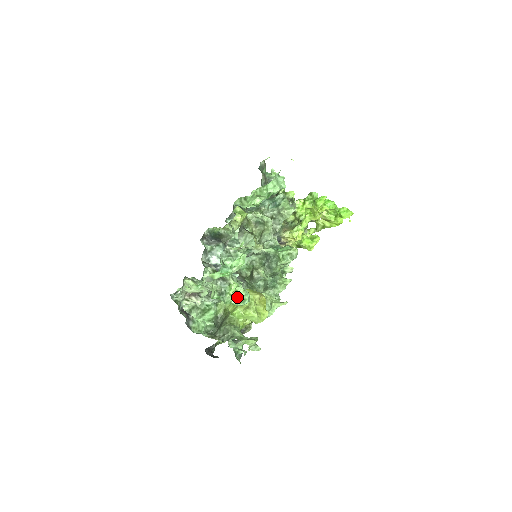
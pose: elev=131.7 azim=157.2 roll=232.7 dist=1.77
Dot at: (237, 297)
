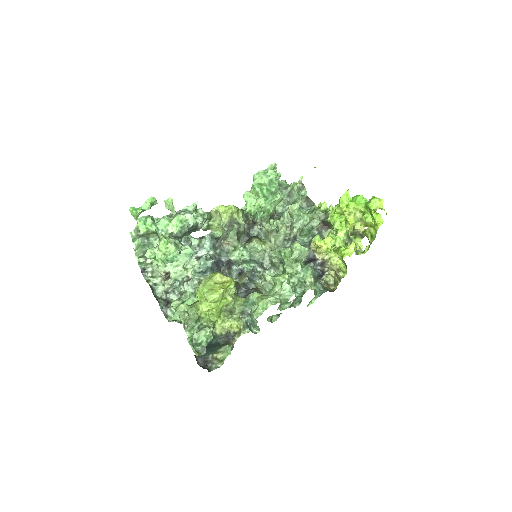
Dot at: (167, 254)
